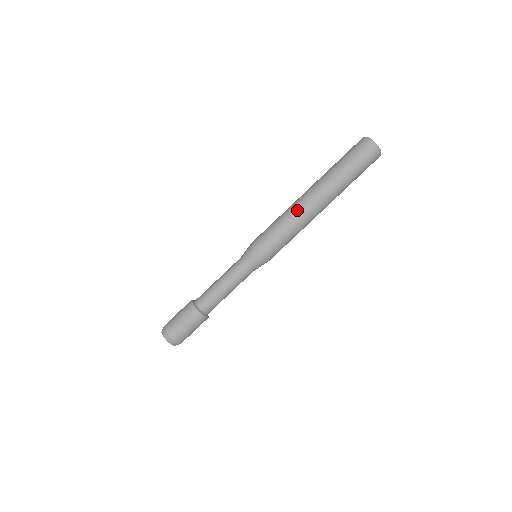
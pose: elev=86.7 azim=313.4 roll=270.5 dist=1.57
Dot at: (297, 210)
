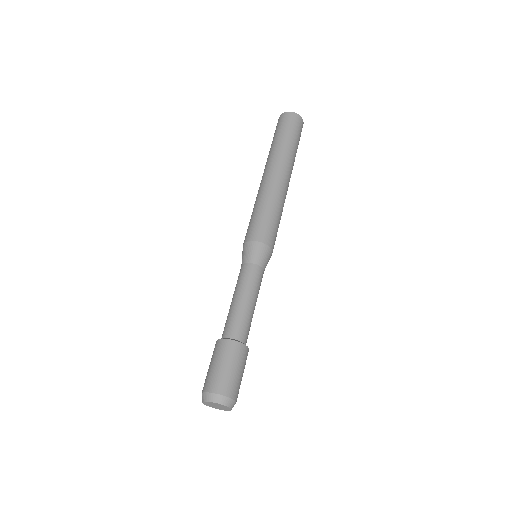
Dot at: (273, 190)
